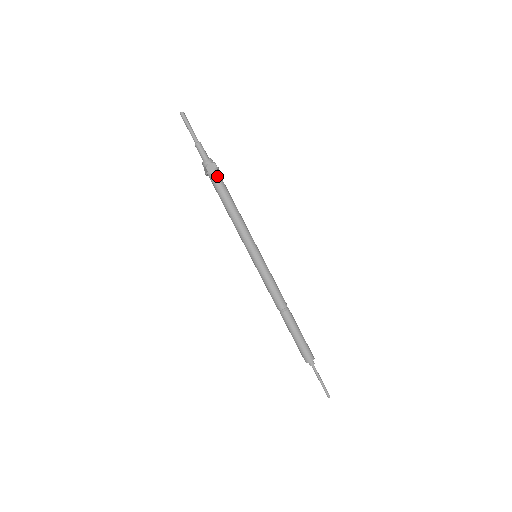
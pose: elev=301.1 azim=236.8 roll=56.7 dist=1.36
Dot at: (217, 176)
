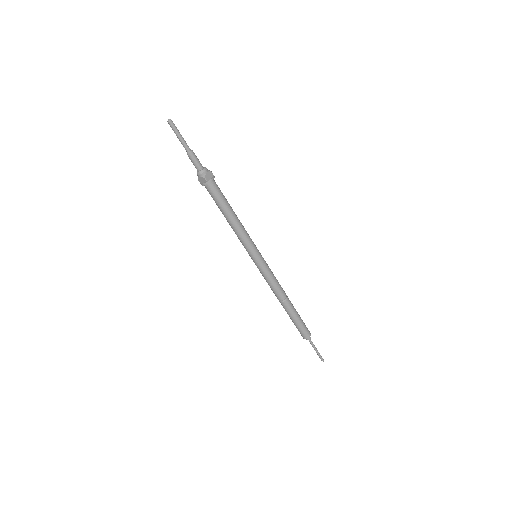
Dot at: (215, 185)
